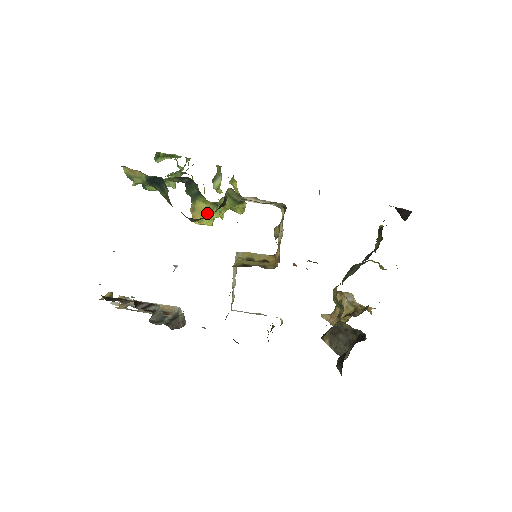
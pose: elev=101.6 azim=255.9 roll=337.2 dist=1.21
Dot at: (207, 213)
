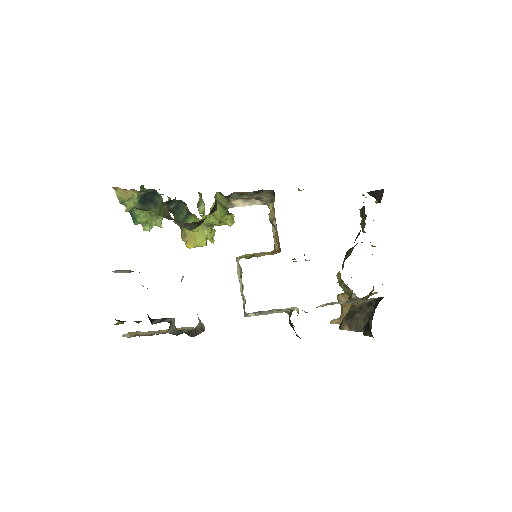
Dot at: occluded
